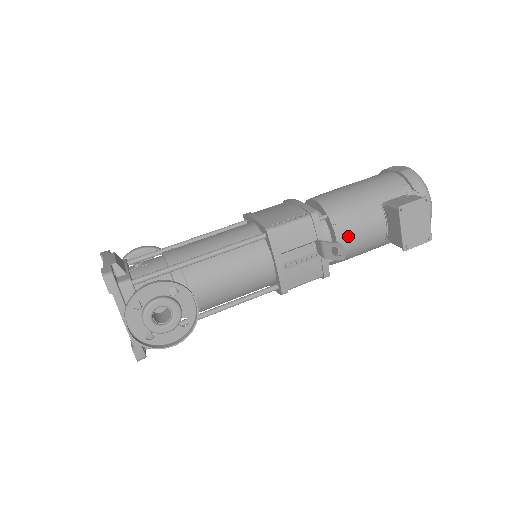
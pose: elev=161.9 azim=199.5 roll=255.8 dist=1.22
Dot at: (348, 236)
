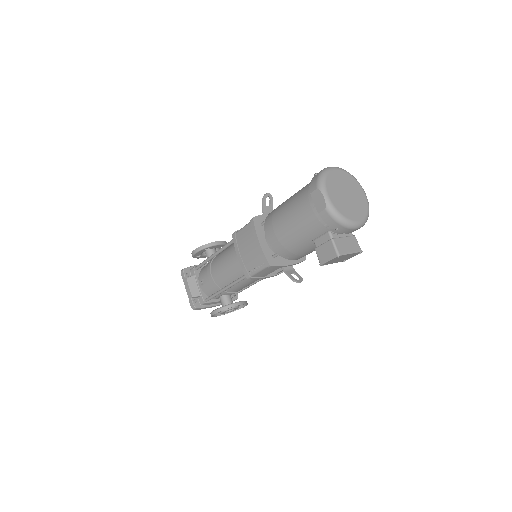
Dot at: (301, 257)
